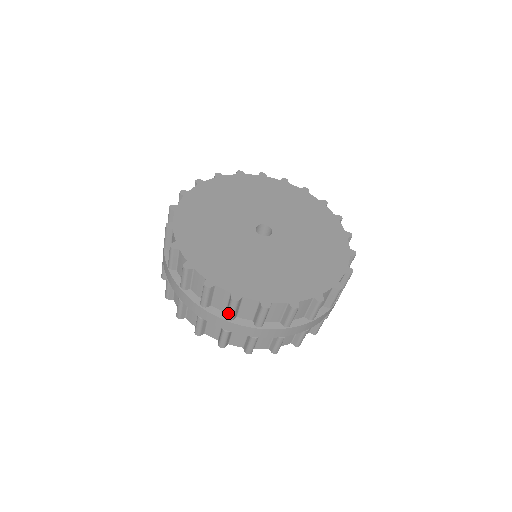
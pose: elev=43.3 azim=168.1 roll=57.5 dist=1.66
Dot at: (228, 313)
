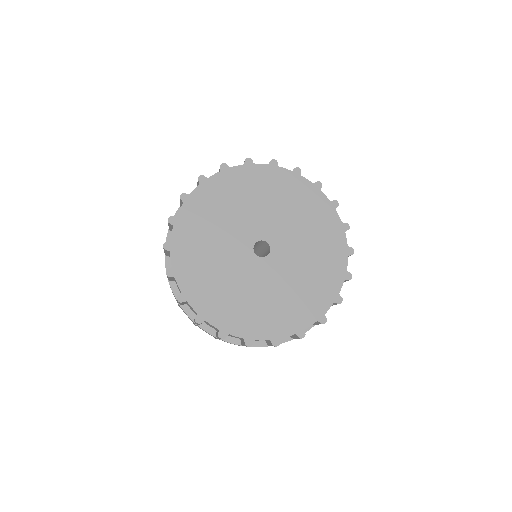
Dot at: occluded
